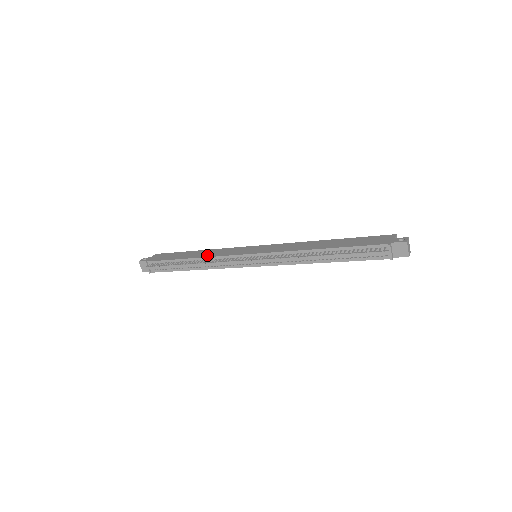
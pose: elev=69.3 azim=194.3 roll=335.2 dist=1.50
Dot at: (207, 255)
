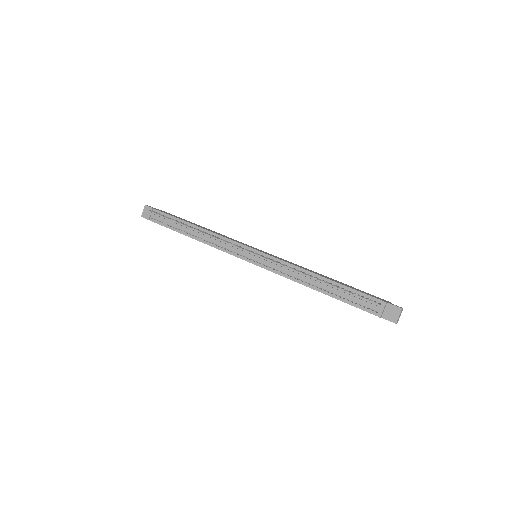
Dot at: occluded
